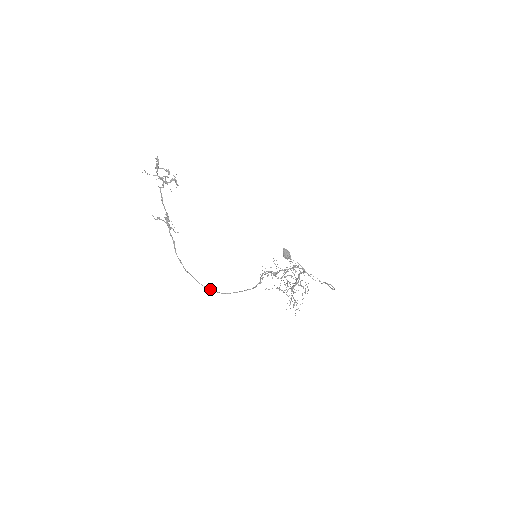
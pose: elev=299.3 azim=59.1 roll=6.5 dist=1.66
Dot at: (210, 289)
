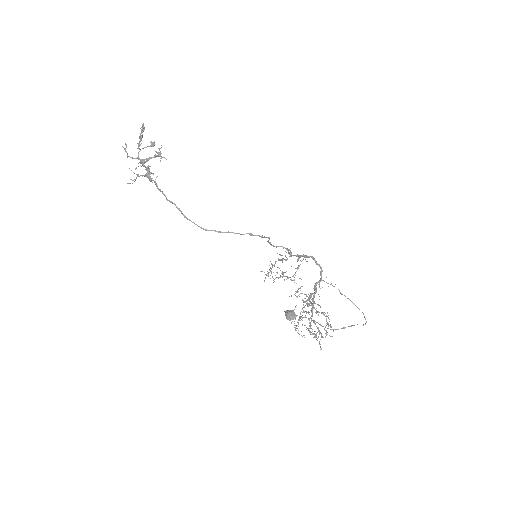
Dot at: occluded
